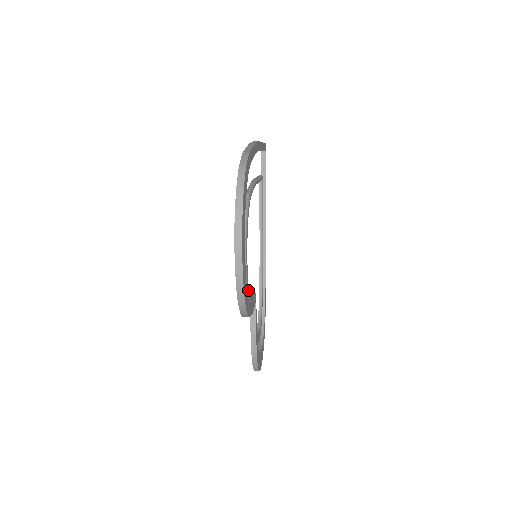
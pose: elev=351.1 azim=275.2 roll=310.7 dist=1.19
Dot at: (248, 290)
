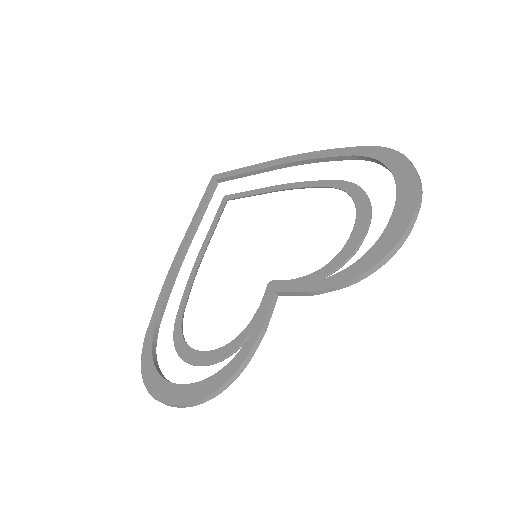
Dot at: (345, 261)
